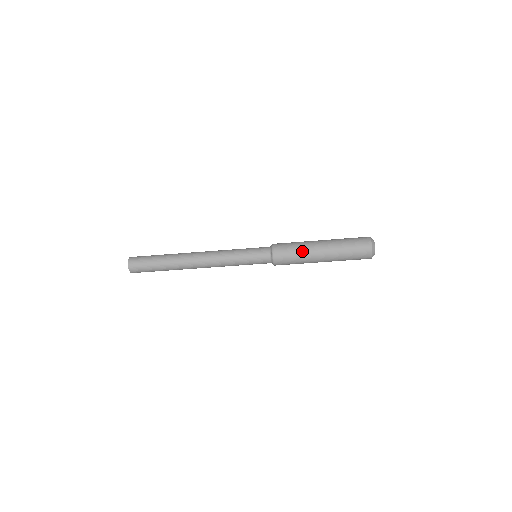
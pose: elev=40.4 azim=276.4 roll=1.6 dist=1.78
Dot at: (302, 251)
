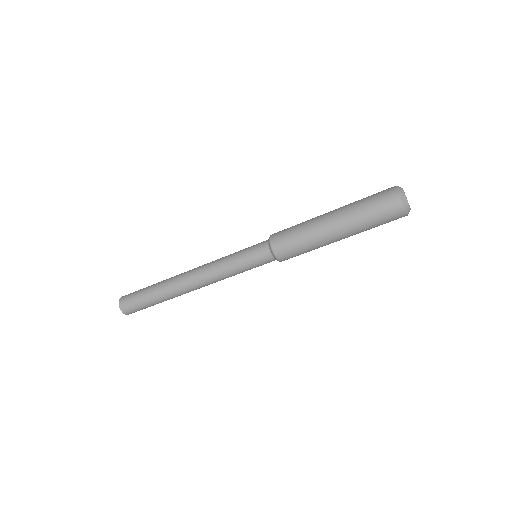
Dot at: (306, 231)
